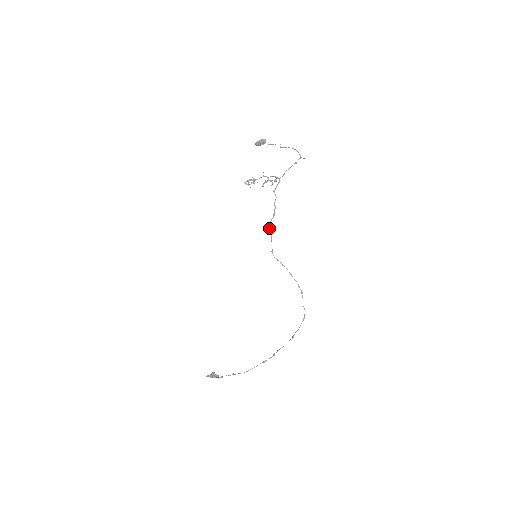
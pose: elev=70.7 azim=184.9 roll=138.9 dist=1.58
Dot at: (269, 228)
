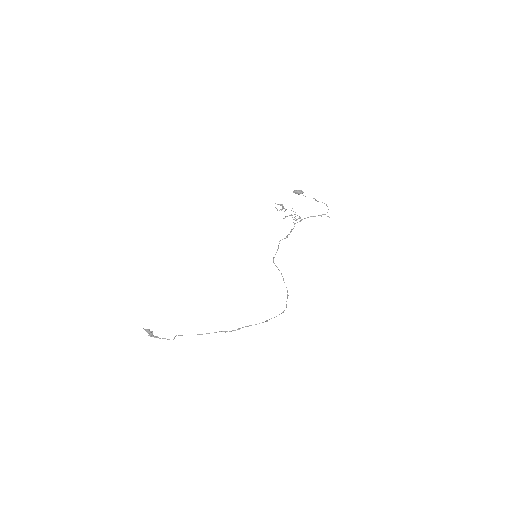
Dot at: occluded
